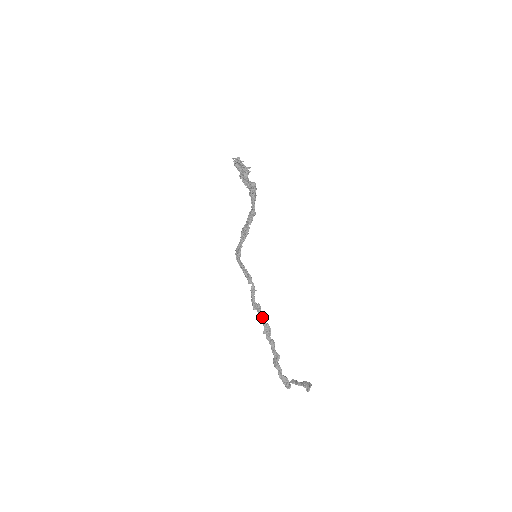
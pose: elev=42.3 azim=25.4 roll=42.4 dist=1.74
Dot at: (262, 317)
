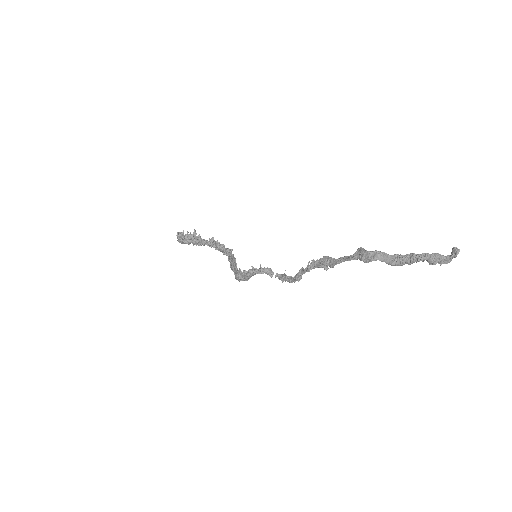
Dot at: occluded
